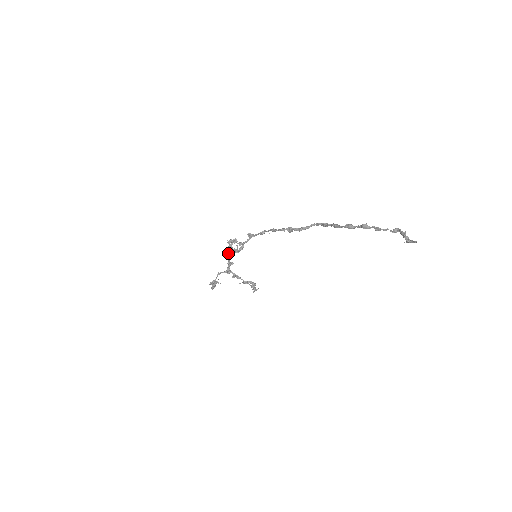
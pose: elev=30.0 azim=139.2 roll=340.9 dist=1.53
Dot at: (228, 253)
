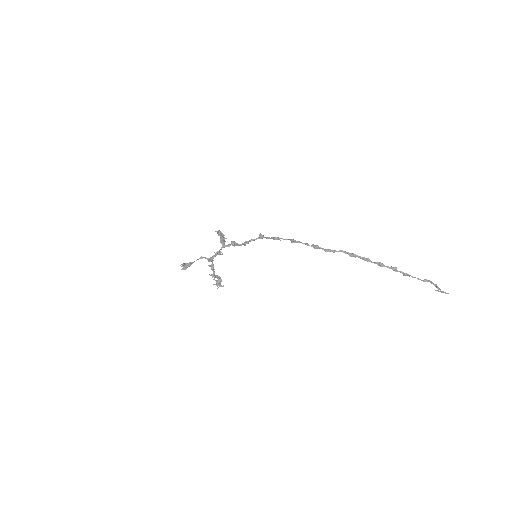
Dot at: (224, 242)
